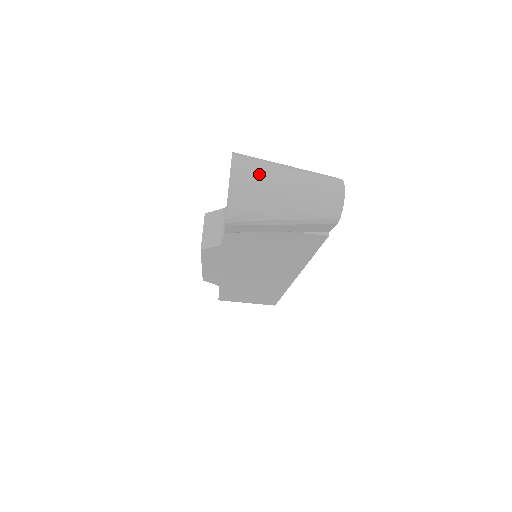
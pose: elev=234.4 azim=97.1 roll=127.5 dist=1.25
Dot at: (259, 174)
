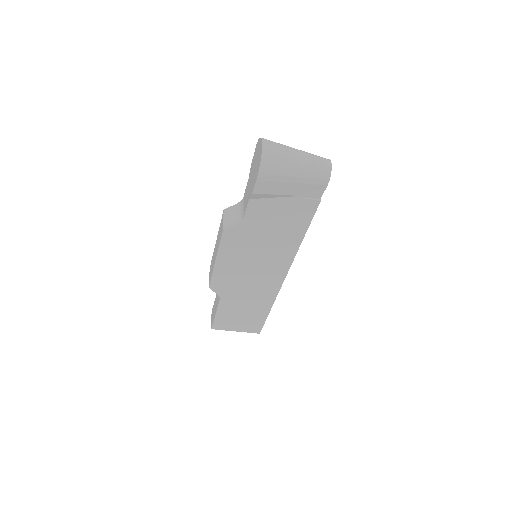
Dot at: (279, 146)
